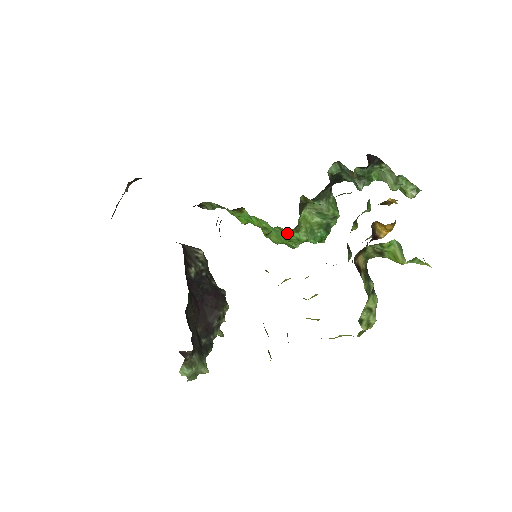
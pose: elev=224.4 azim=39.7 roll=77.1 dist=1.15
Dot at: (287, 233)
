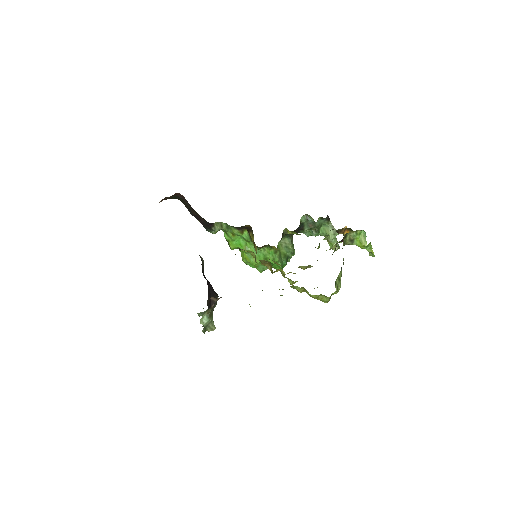
Dot at: (269, 253)
